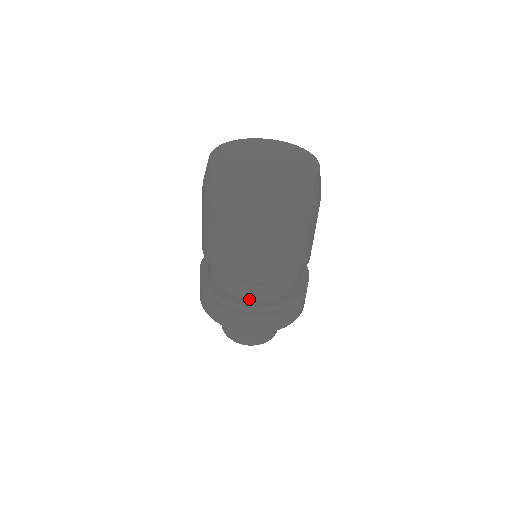
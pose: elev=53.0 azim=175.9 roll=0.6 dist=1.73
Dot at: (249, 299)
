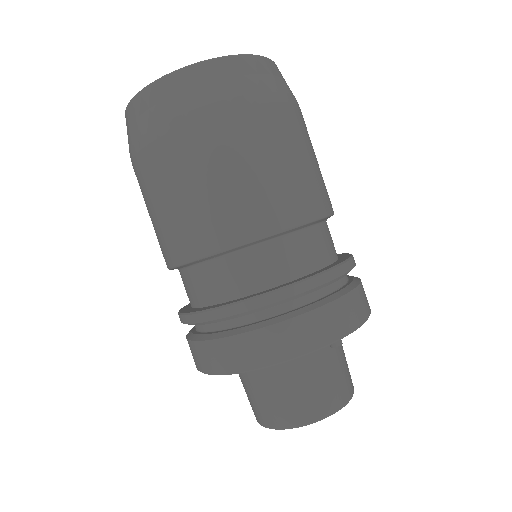
Dot at: (313, 271)
